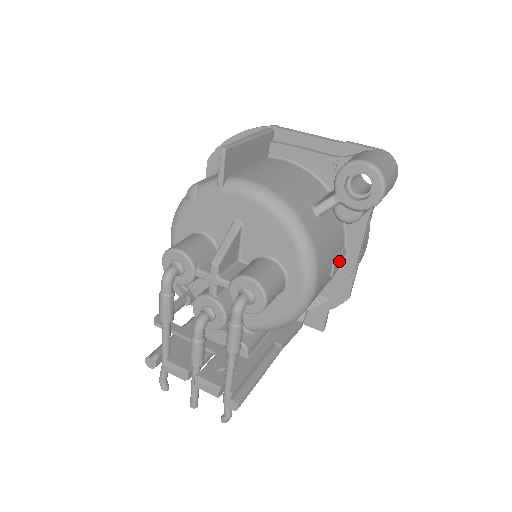
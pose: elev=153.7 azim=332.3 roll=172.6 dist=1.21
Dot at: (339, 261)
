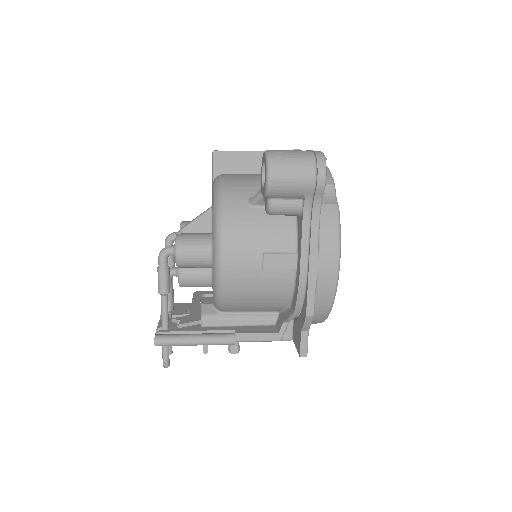
Dot at: (280, 260)
